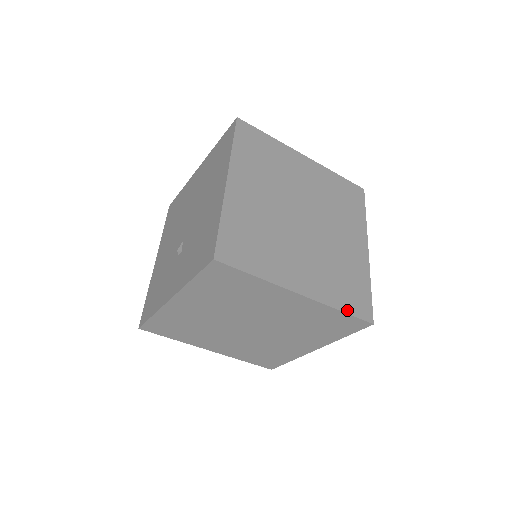
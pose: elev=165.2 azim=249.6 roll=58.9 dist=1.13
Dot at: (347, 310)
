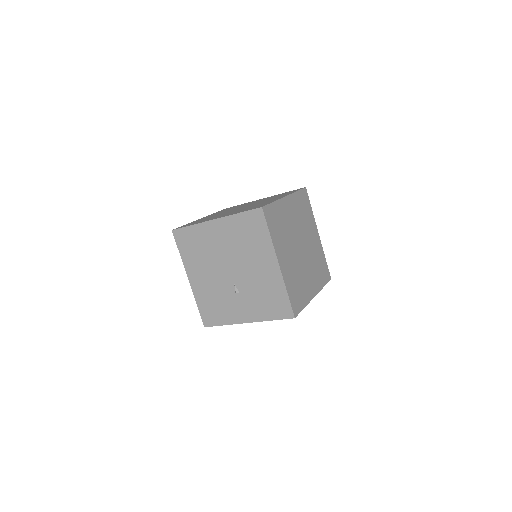
Dot at: (325, 284)
